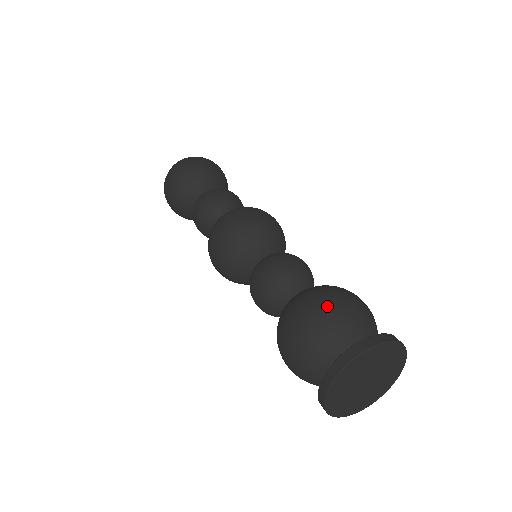
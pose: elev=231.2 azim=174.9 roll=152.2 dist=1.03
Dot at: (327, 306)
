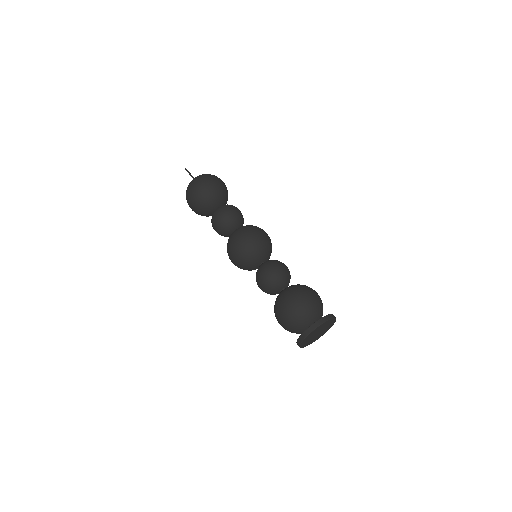
Dot at: (298, 305)
